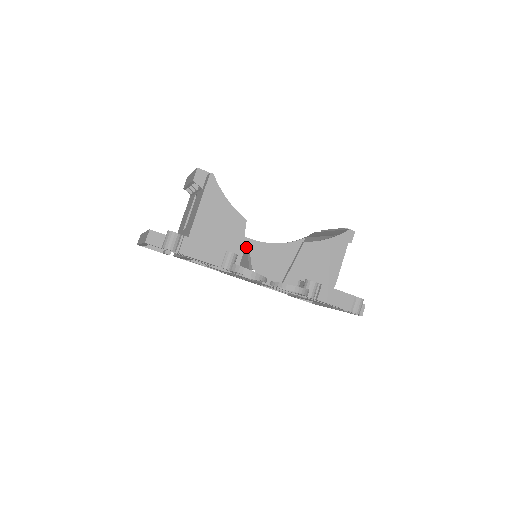
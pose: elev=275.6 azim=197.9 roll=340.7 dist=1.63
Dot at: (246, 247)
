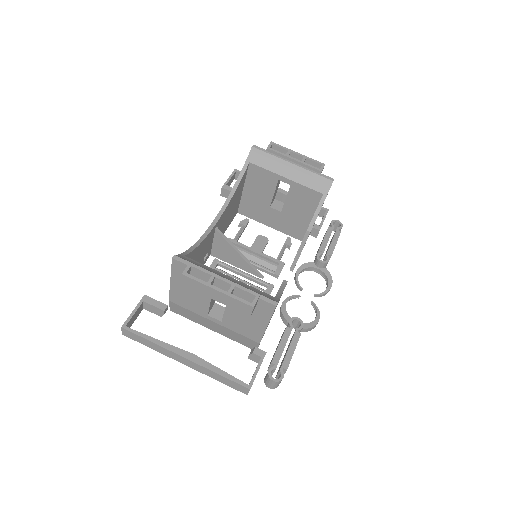
Dot at: (219, 234)
